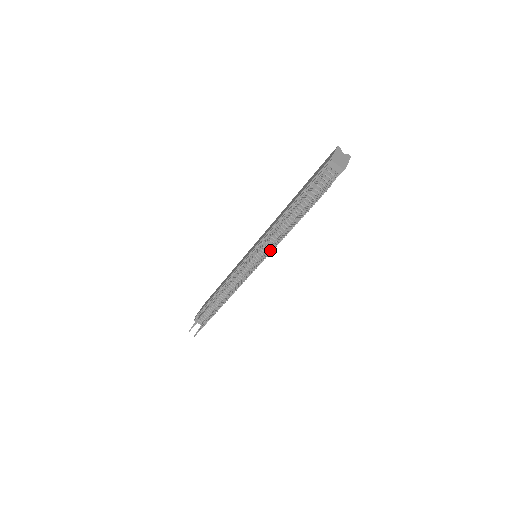
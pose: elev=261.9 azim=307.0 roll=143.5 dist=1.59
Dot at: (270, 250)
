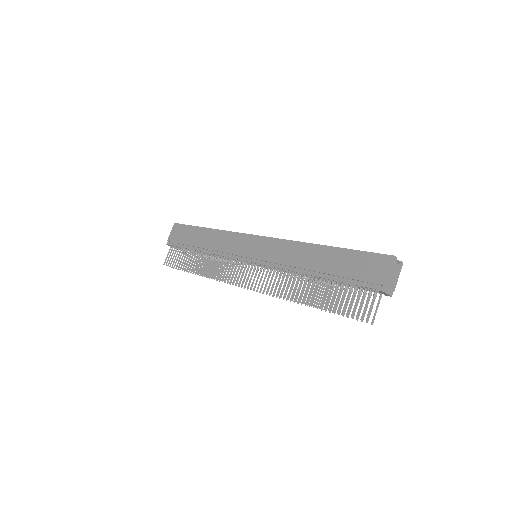
Dot at: (281, 292)
